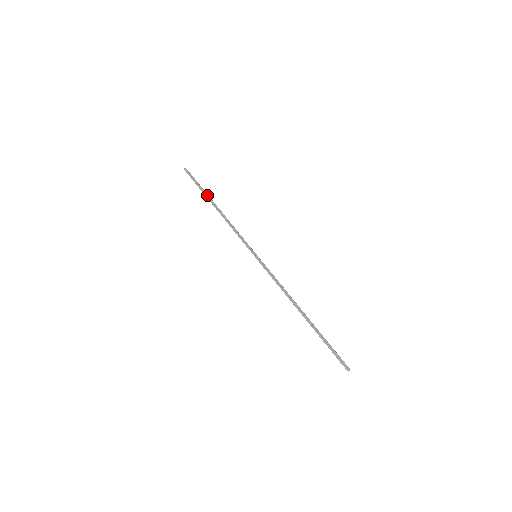
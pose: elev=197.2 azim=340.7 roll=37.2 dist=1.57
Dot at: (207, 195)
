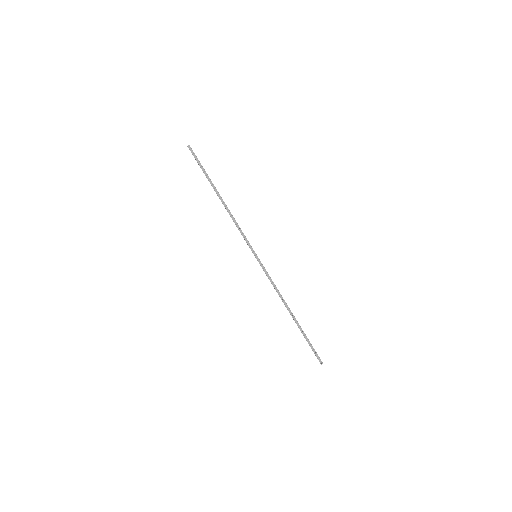
Dot at: (212, 183)
